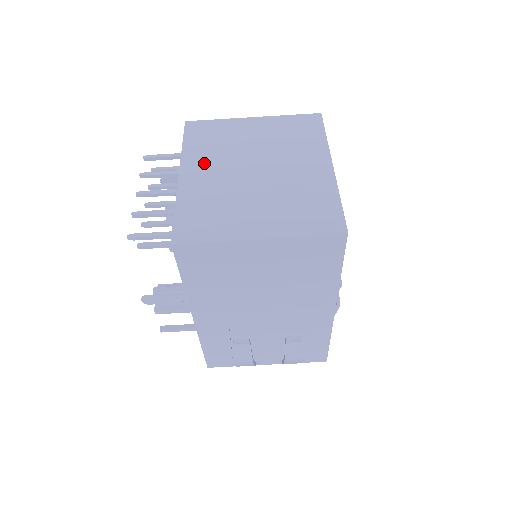
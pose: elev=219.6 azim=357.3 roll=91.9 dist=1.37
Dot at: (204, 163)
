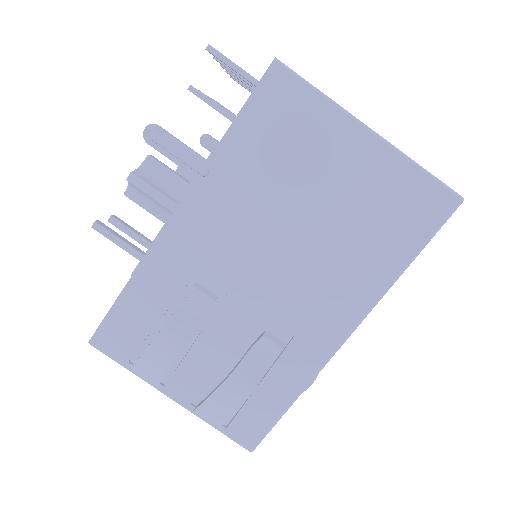
Dot at: occluded
